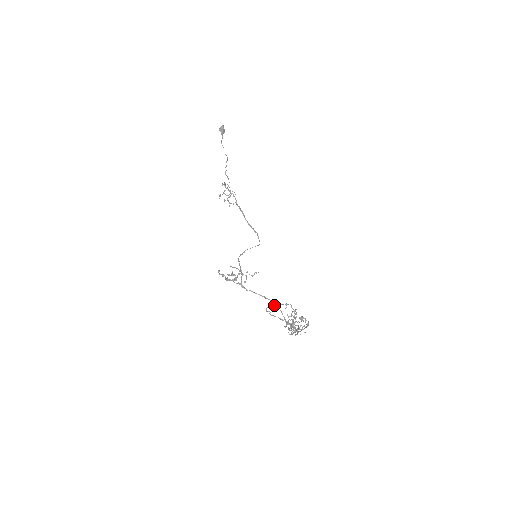
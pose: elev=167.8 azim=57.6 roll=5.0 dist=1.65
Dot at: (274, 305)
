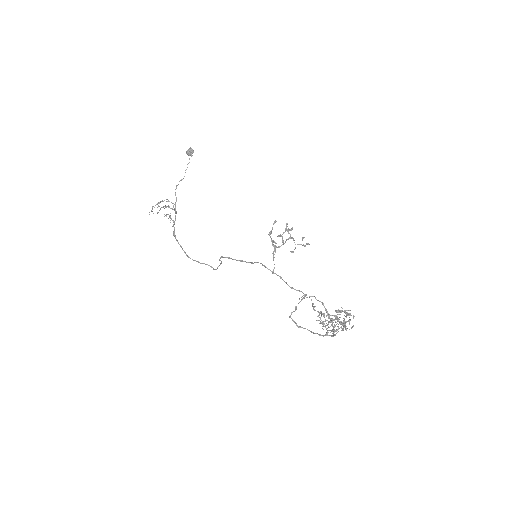
Dot at: occluded
